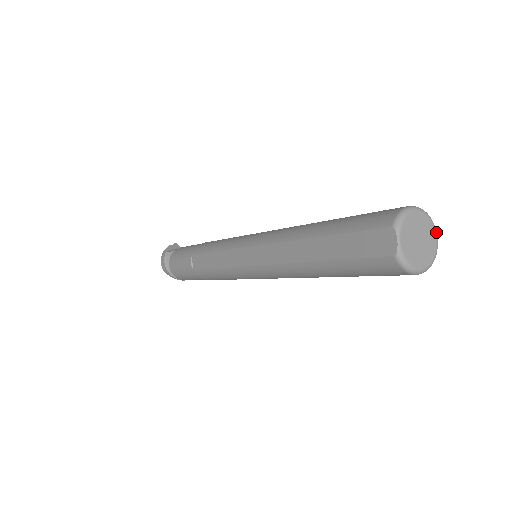
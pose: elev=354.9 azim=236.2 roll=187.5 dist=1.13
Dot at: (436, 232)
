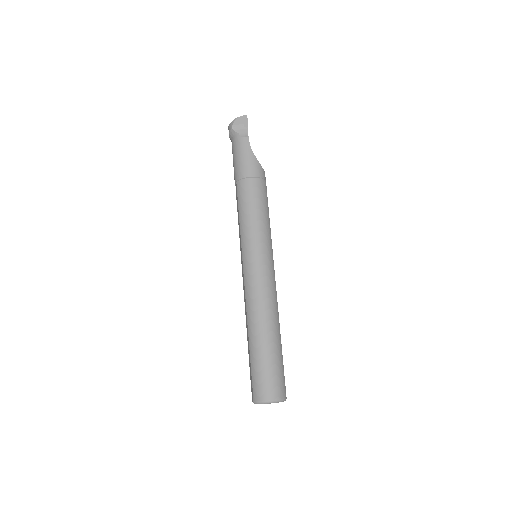
Dot at: occluded
